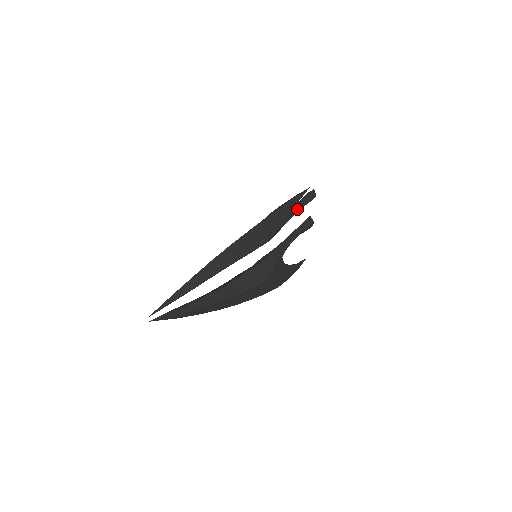
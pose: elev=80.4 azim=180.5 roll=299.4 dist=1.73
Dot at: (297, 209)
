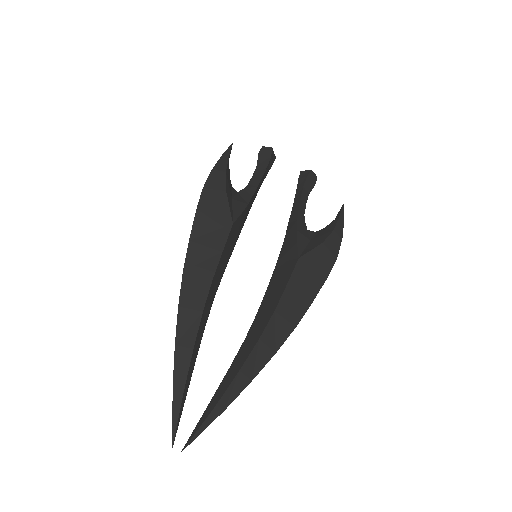
Dot at: (259, 176)
